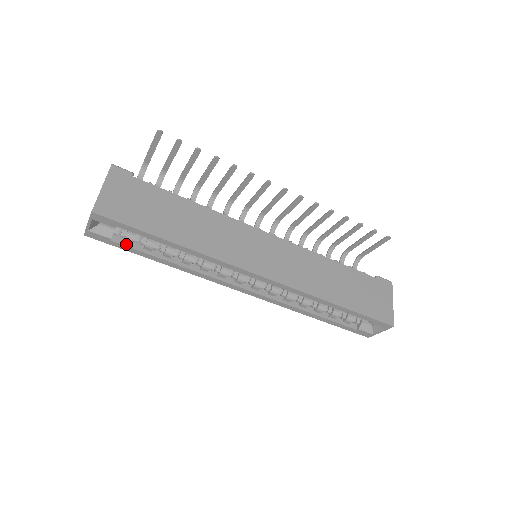
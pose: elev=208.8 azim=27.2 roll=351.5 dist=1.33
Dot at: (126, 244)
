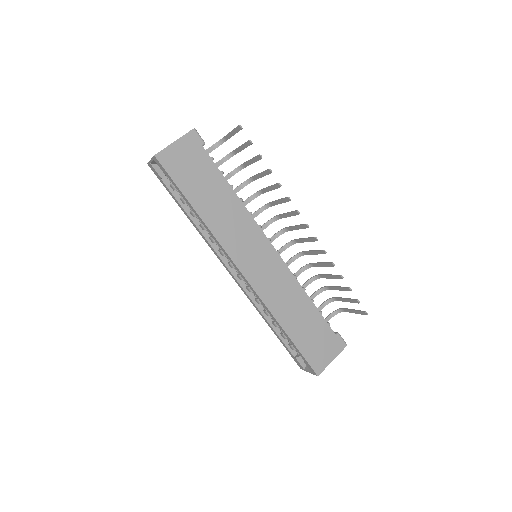
Dot at: (170, 188)
